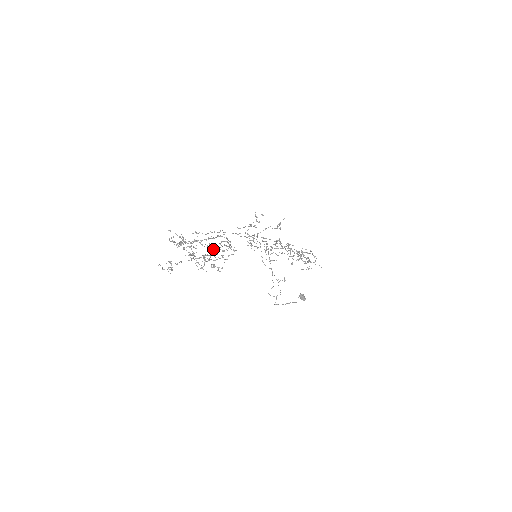
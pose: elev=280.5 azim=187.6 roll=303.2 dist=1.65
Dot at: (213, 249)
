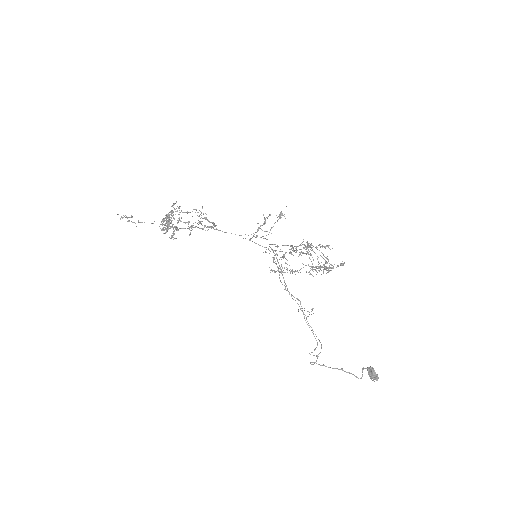
Dot at: (179, 212)
